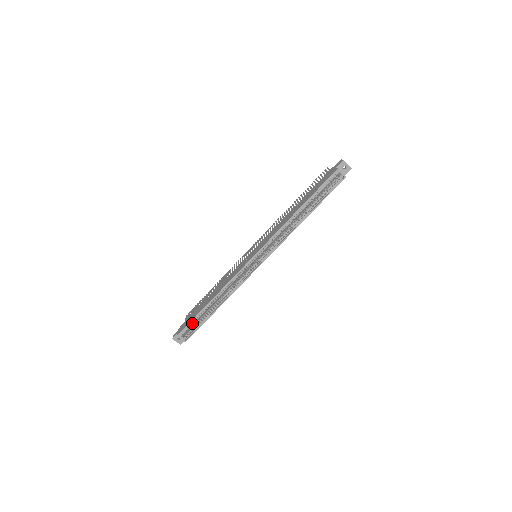
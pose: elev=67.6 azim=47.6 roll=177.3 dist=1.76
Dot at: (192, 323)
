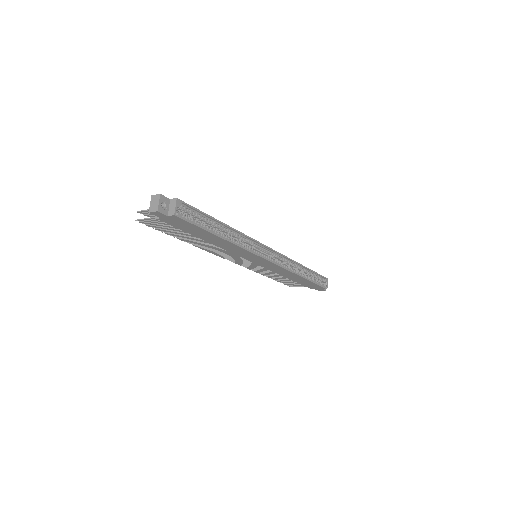
Dot at: (195, 214)
